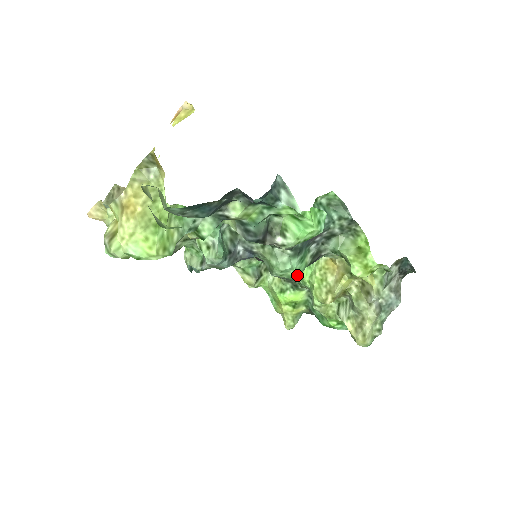
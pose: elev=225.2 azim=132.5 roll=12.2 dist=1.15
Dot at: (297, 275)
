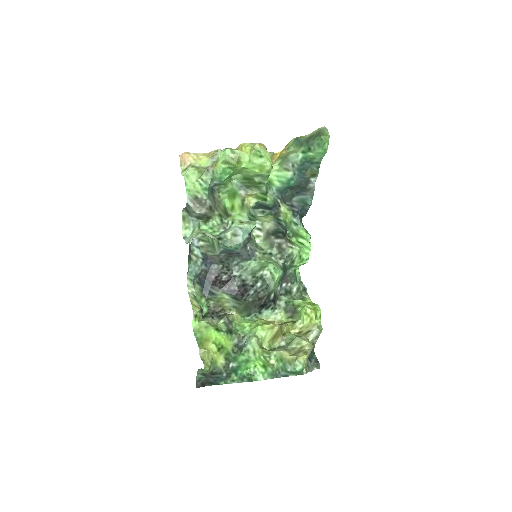
Dot at: (275, 284)
